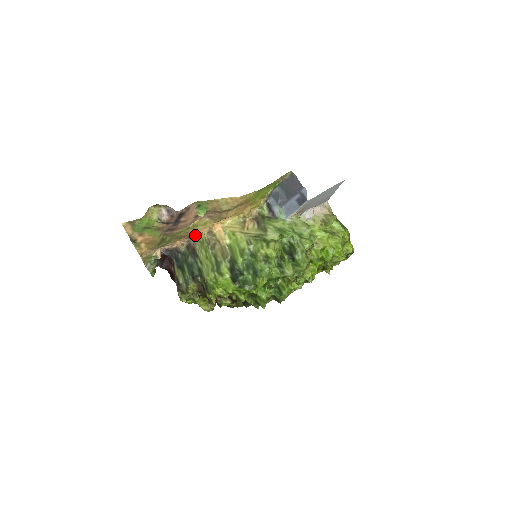
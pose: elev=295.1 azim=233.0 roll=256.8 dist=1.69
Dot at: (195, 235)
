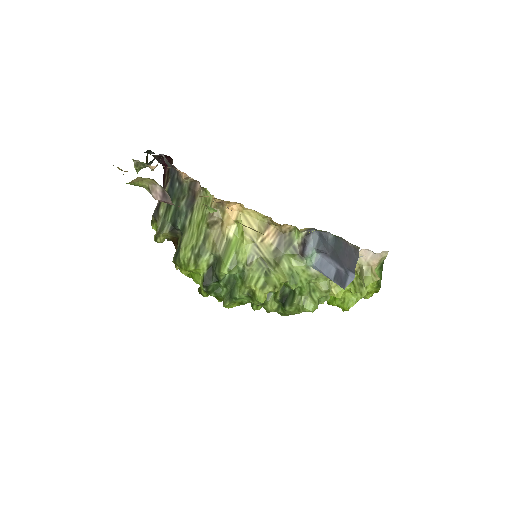
Dot at: occluded
